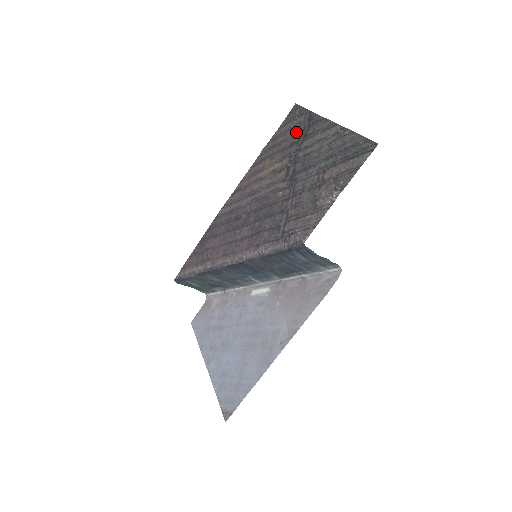
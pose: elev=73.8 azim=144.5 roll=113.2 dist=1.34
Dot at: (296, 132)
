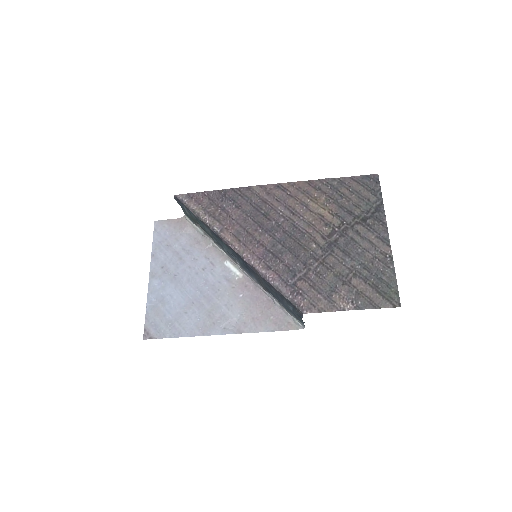
Dot at: (361, 205)
